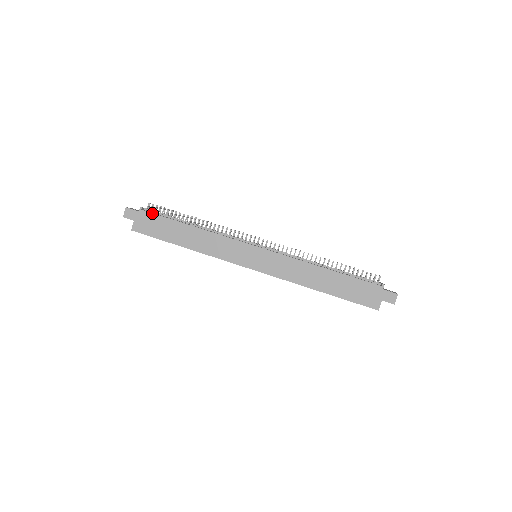
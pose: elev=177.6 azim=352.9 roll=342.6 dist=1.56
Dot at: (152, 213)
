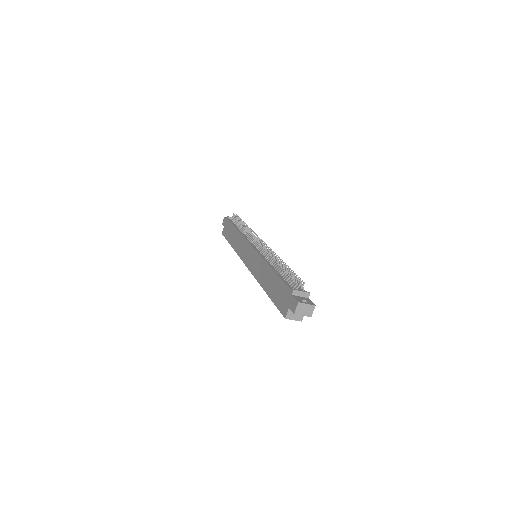
Dot at: (229, 220)
